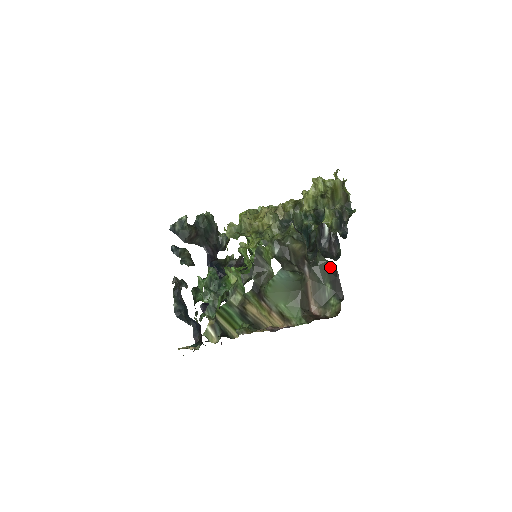
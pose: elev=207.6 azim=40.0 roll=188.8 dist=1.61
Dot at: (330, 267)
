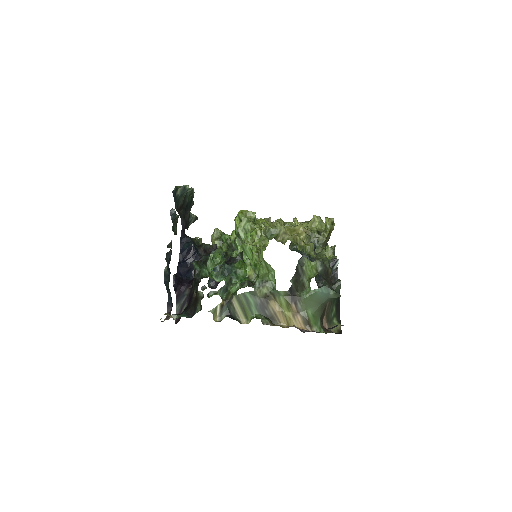
Dot at: occluded
